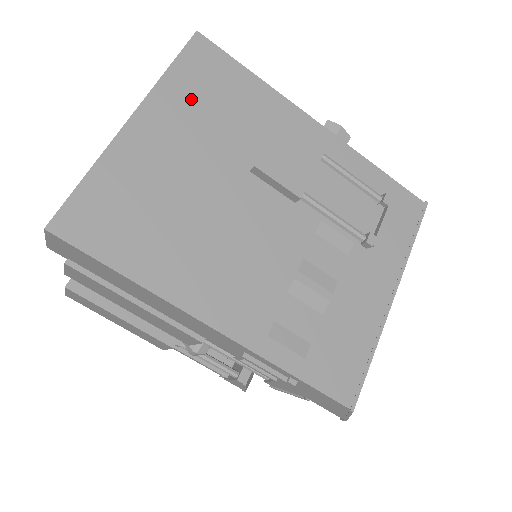
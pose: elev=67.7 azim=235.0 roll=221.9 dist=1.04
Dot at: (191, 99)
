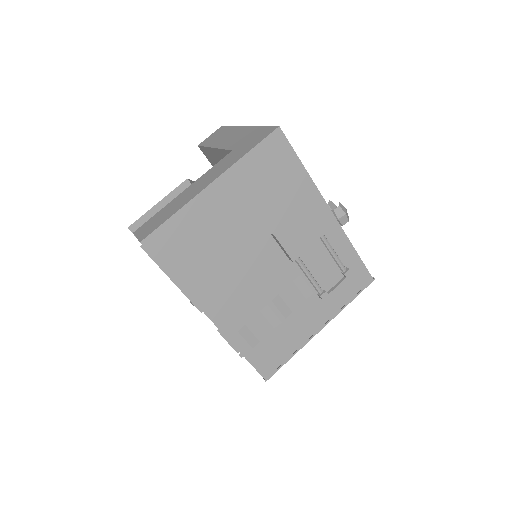
Dot at: (255, 177)
